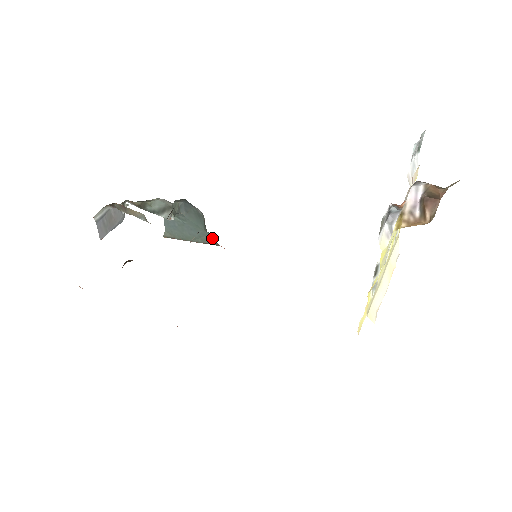
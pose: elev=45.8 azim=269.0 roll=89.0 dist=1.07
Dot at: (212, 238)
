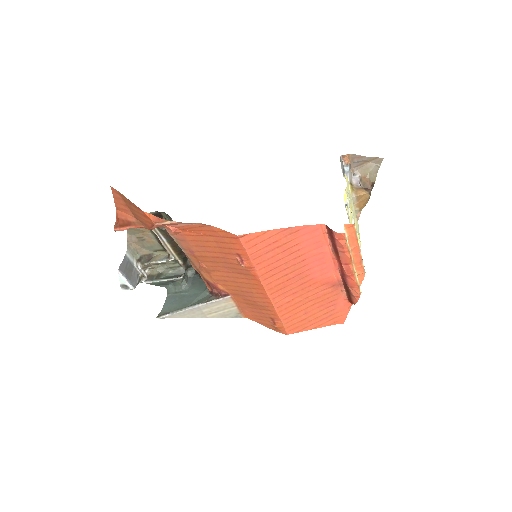
Dot at: (209, 297)
